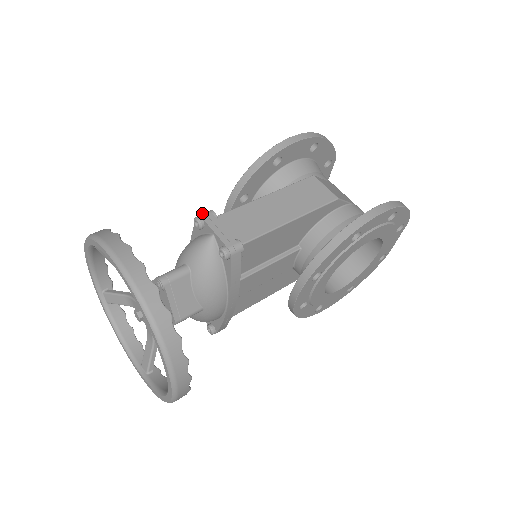
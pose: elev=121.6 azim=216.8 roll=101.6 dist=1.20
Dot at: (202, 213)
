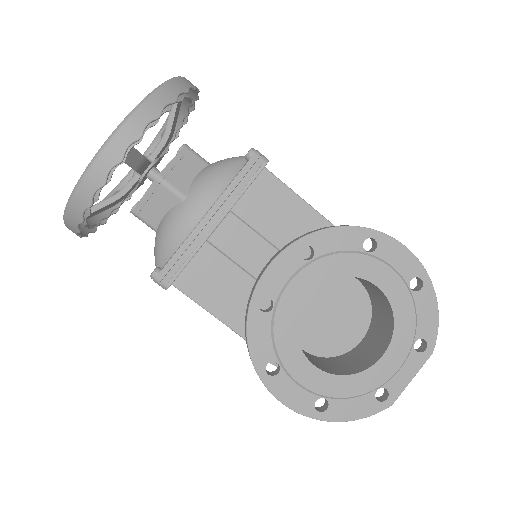
Dot at: occluded
